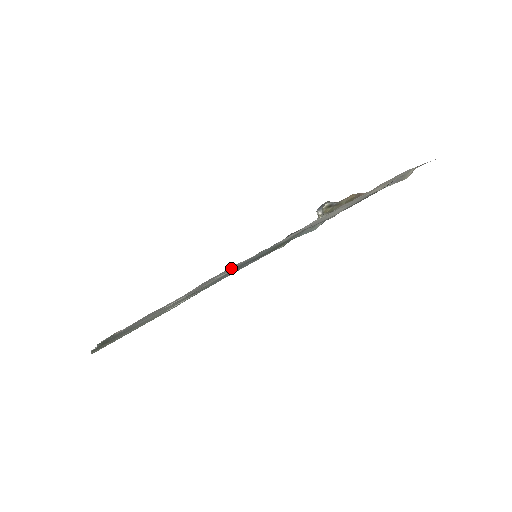
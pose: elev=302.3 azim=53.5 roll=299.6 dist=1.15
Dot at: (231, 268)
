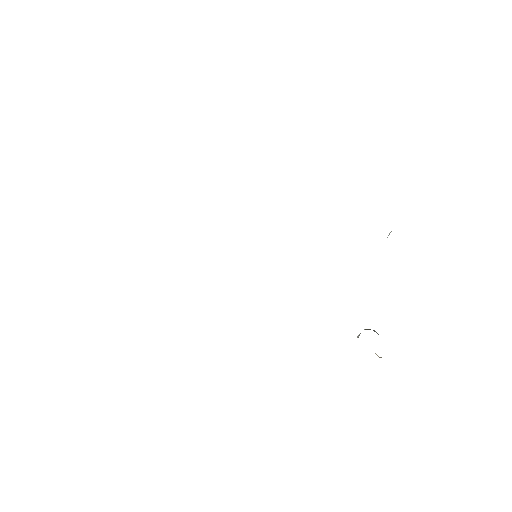
Dot at: occluded
